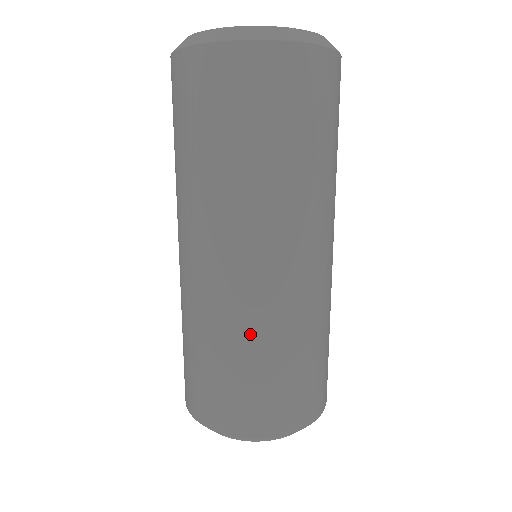
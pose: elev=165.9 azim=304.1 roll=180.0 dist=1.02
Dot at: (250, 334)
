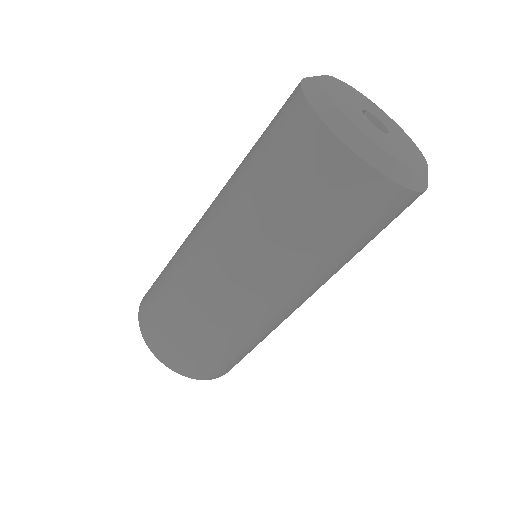
Dot at: occluded
